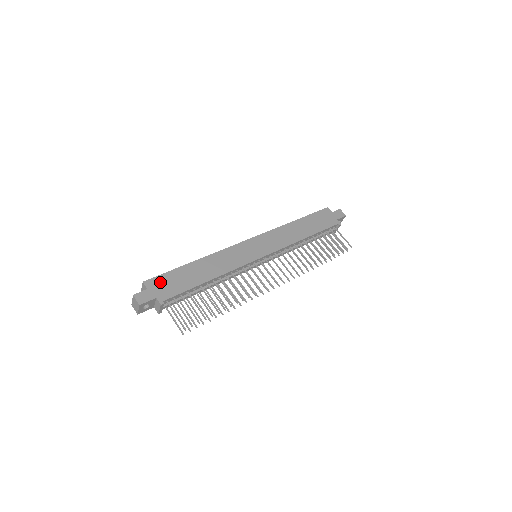
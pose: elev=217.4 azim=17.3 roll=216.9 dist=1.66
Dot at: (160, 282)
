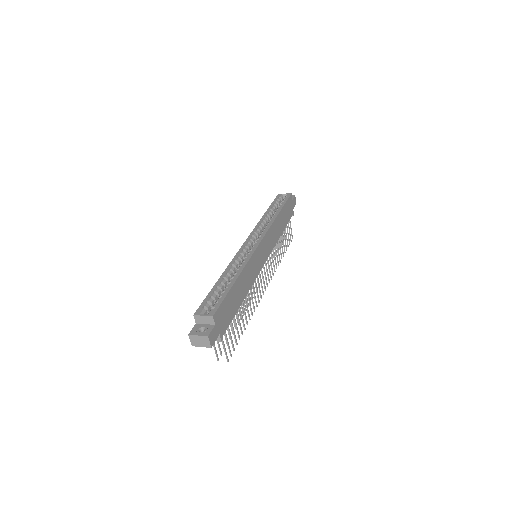
Dot at: (221, 313)
